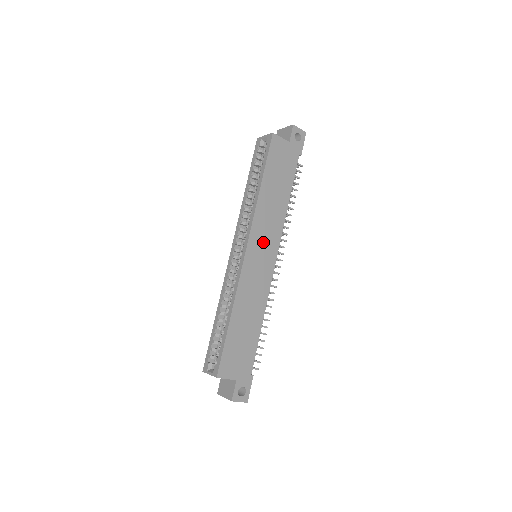
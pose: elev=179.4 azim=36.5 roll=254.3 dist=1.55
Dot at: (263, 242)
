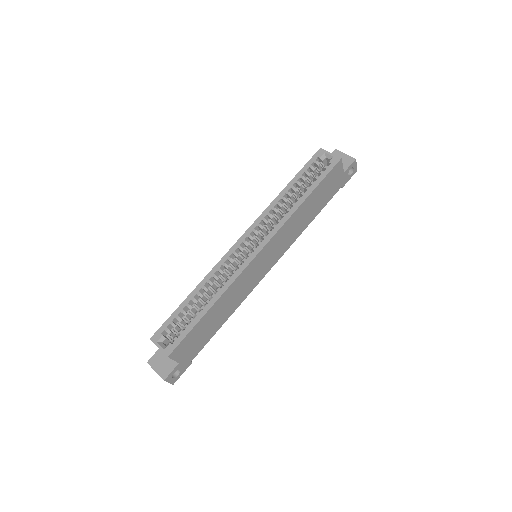
Dot at: (273, 250)
